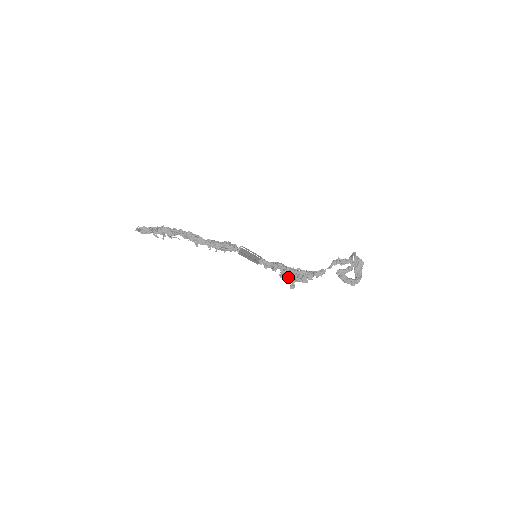
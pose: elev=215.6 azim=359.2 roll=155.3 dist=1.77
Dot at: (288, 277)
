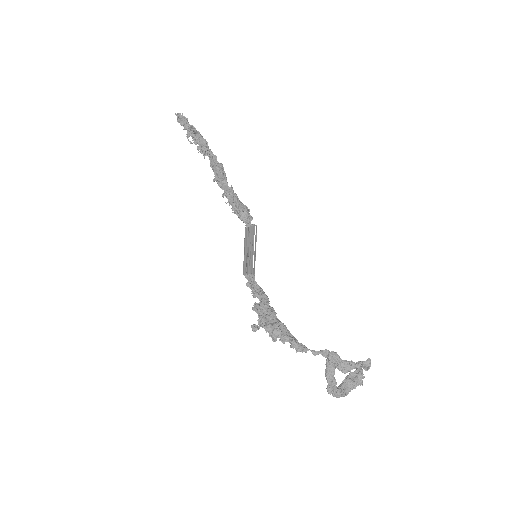
Dot at: (262, 314)
